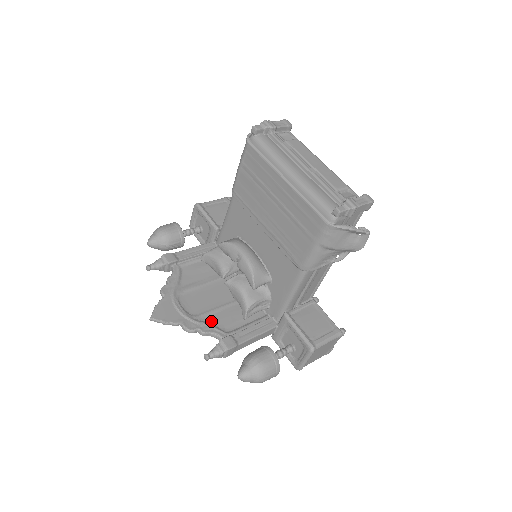
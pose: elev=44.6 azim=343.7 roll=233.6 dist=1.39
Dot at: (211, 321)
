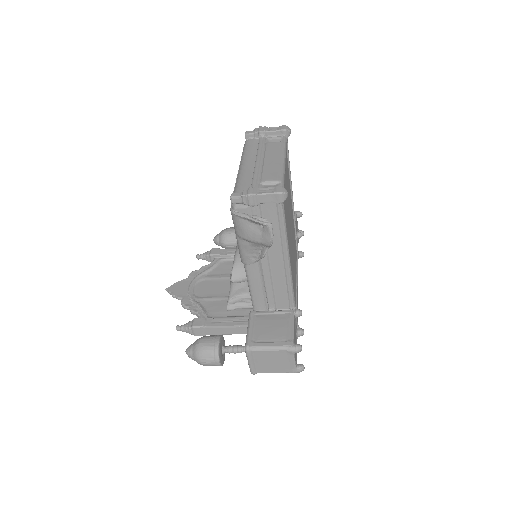
Dot at: (205, 305)
